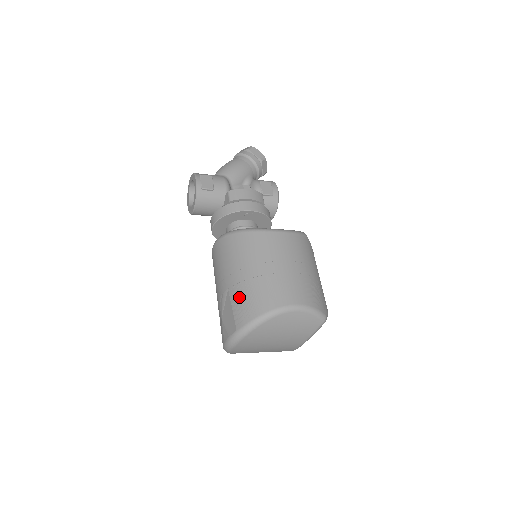
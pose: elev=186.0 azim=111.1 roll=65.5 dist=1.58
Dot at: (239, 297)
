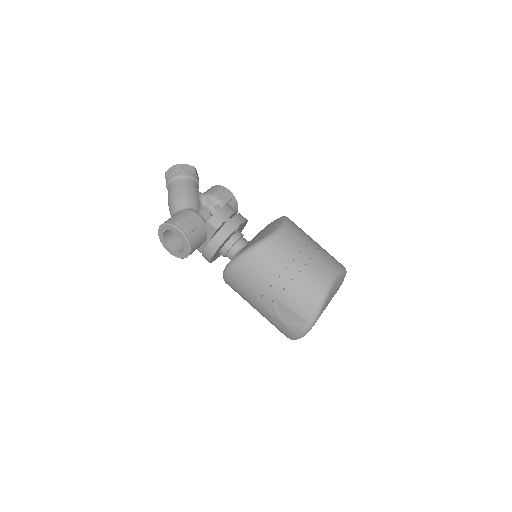
Dot at: (293, 299)
